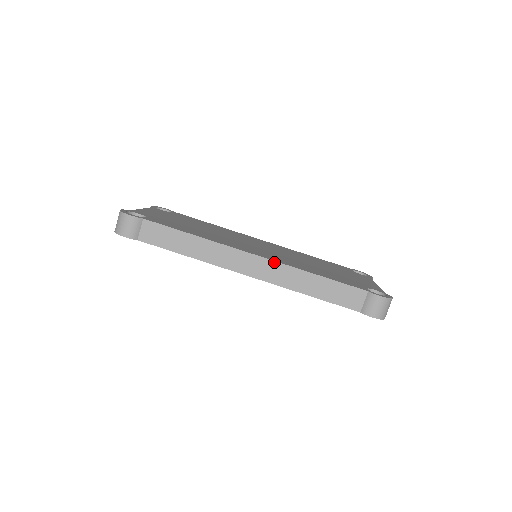
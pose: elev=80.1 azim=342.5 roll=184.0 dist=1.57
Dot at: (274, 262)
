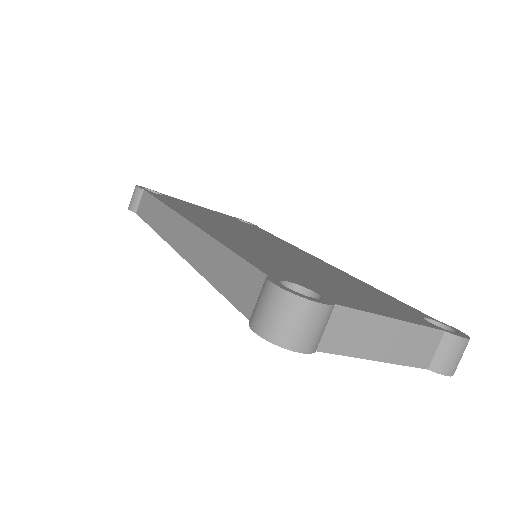
Dot at: (195, 227)
